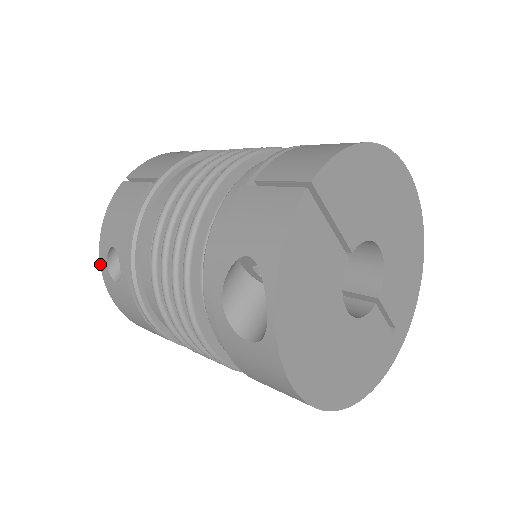
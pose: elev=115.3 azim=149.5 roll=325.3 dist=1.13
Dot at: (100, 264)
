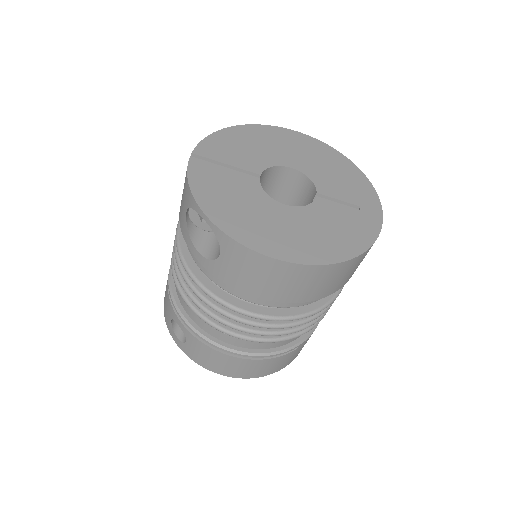
Dot at: occluded
